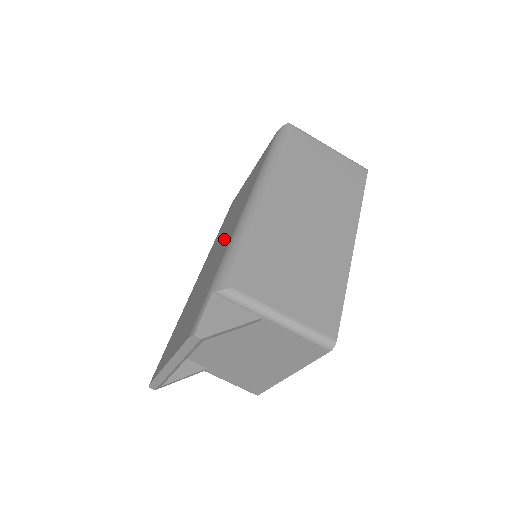
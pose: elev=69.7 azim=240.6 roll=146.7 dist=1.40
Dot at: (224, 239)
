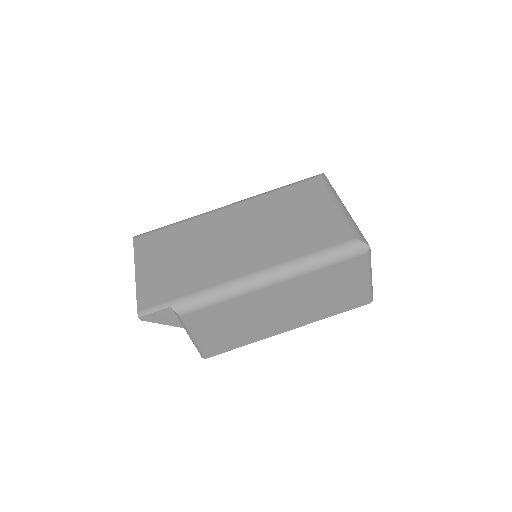
Dot at: (238, 251)
